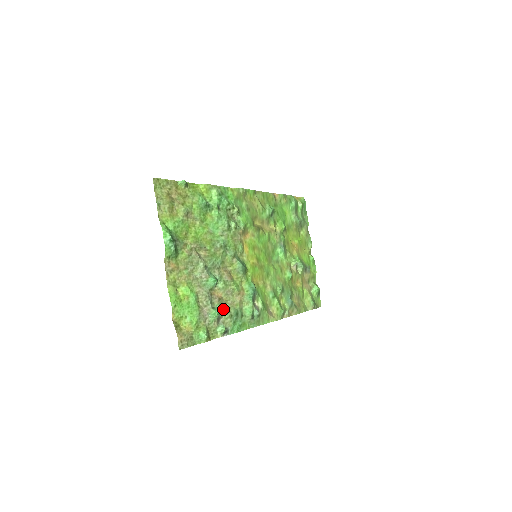
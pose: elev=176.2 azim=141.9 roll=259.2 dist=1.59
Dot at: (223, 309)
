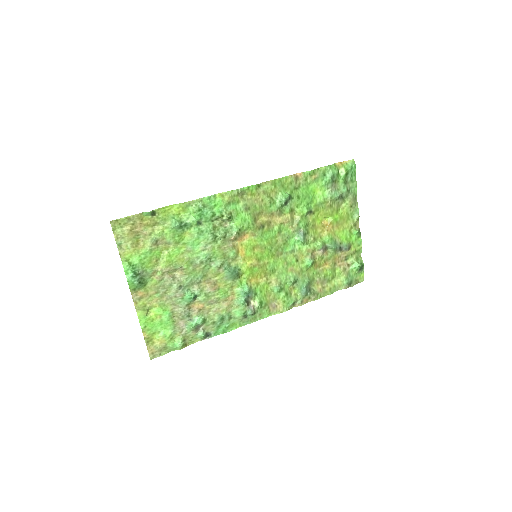
Dot at: (203, 319)
